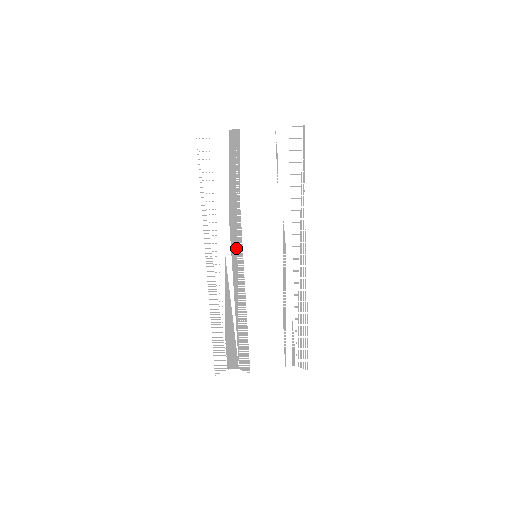
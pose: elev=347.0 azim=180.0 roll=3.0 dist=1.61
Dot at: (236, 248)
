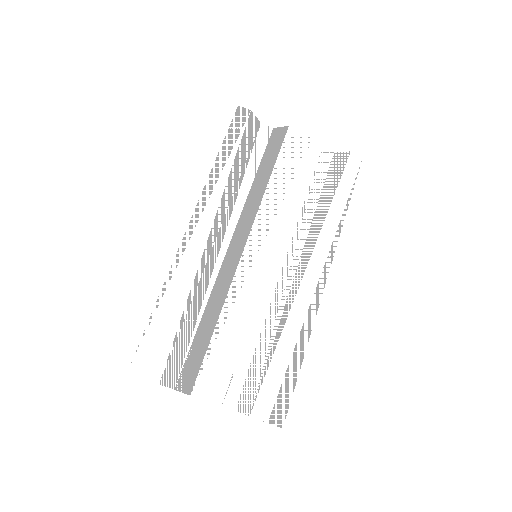
Dot at: (240, 235)
